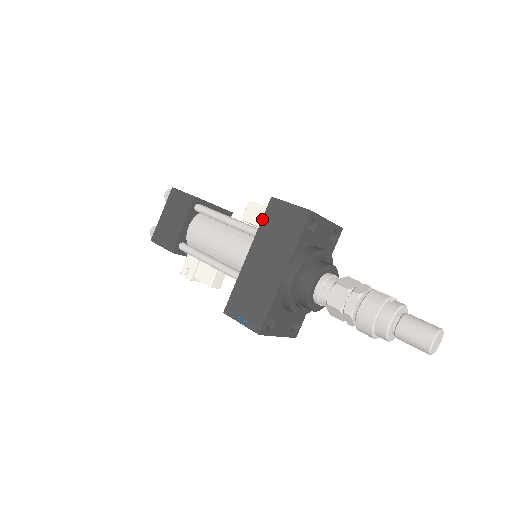
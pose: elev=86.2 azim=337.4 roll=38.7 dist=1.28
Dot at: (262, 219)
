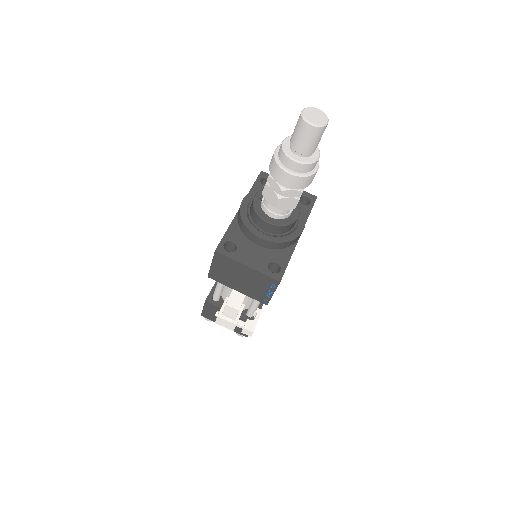
Dot at: occluded
